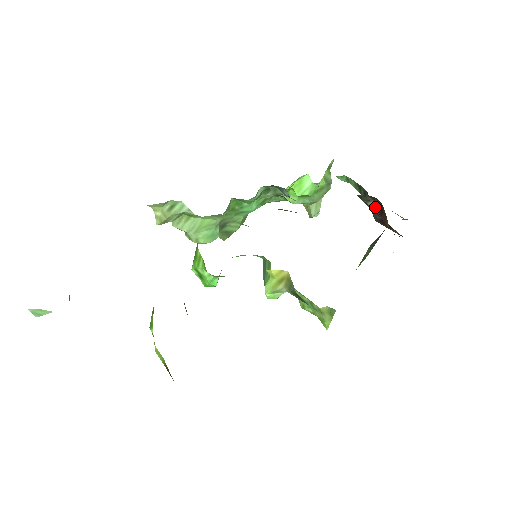
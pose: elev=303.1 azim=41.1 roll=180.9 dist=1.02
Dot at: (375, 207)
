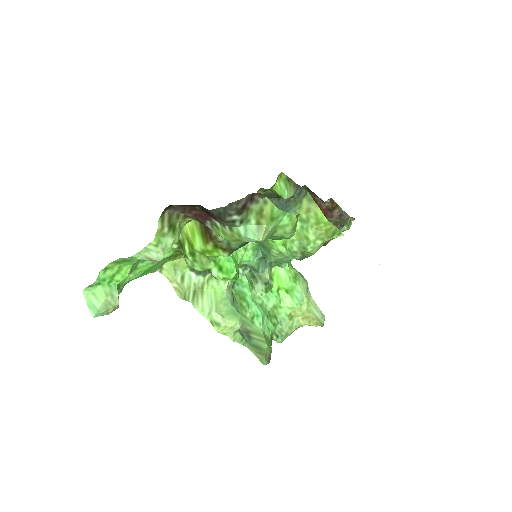
Dot at: occluded
